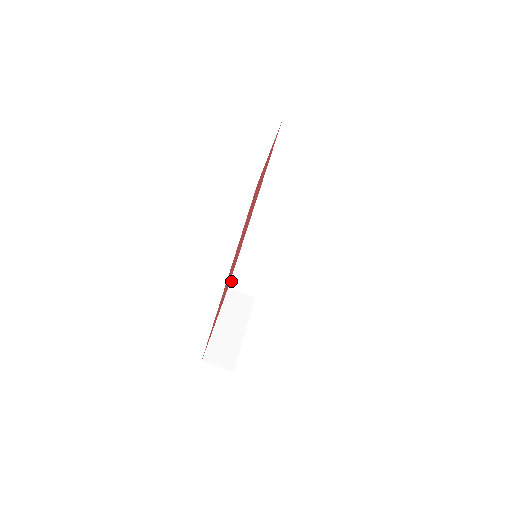
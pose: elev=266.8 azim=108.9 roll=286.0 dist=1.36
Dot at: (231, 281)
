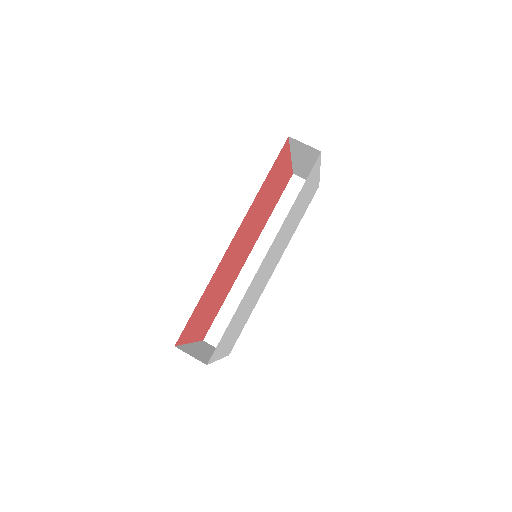
Dot at: (209, 331)
